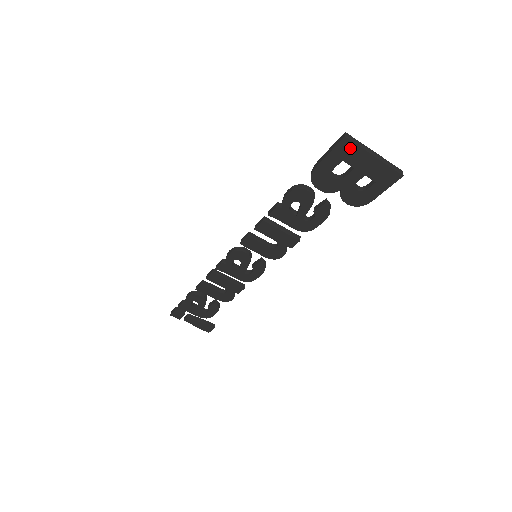
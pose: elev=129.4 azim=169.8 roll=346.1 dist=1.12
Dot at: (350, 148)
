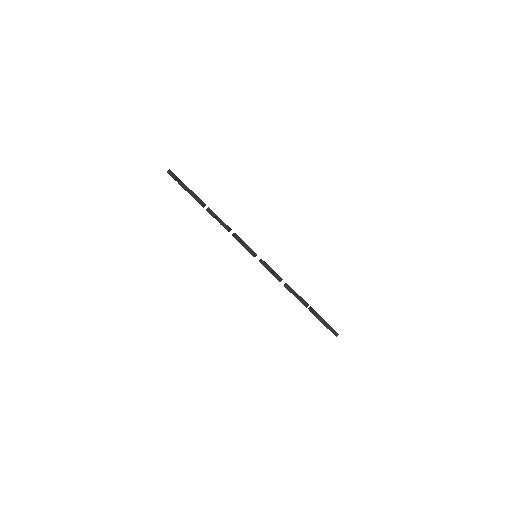
Dot at: occluded
